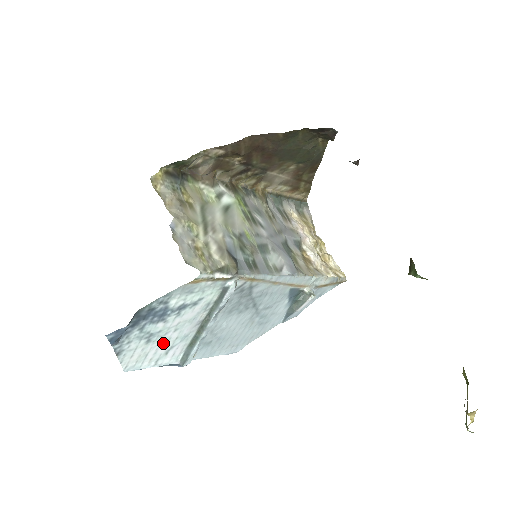
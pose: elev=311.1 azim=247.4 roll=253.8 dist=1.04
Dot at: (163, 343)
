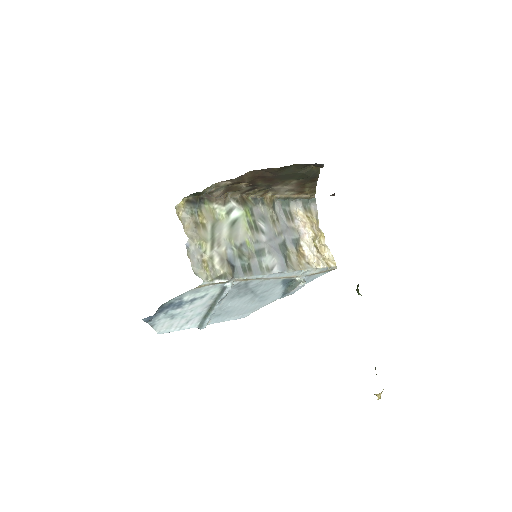
Dot at: (183, 318)
